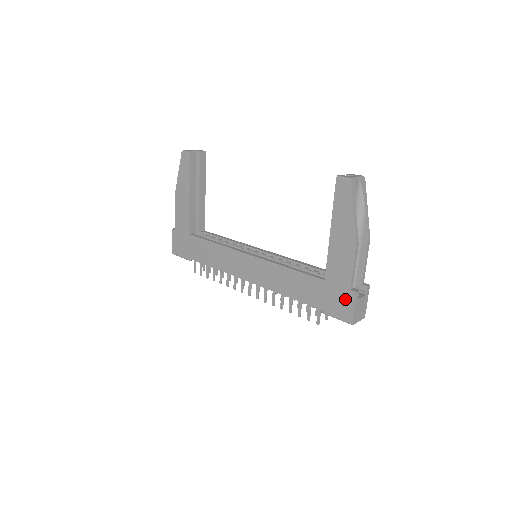
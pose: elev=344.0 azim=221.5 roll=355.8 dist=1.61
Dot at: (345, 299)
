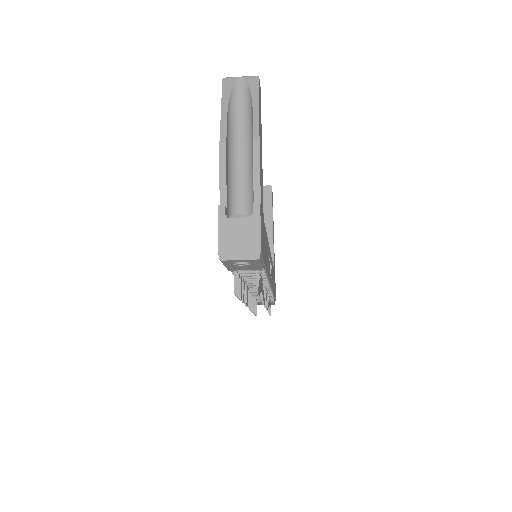
Dot at: occluded
